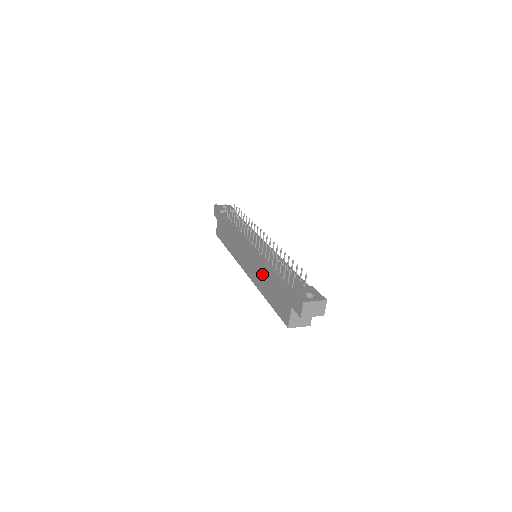
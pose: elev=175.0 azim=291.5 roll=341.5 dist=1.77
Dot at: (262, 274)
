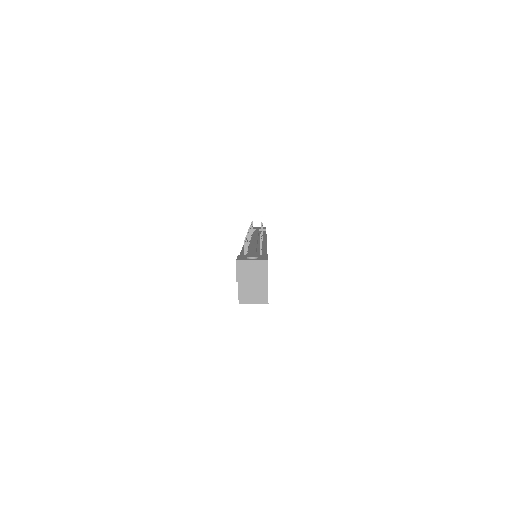
Dot at: occluded
